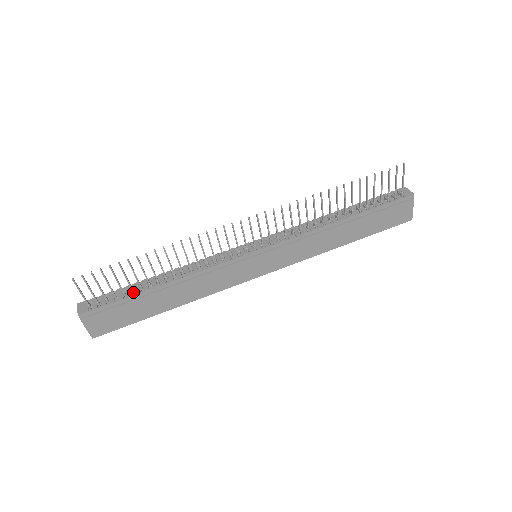
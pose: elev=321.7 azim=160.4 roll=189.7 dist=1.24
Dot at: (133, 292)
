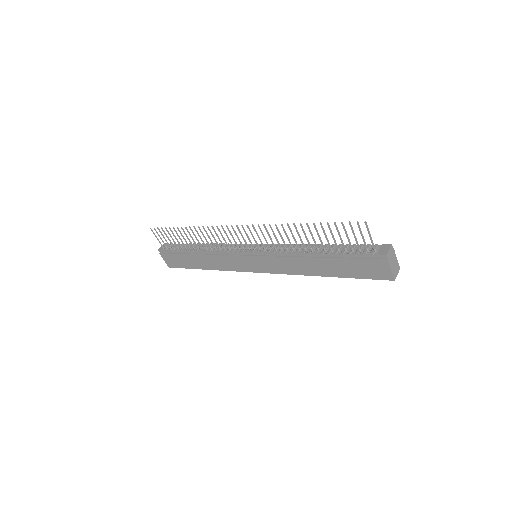
Dot at: (182, 249)
